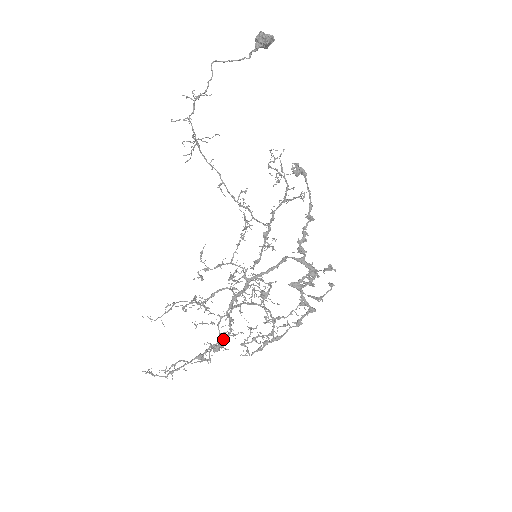
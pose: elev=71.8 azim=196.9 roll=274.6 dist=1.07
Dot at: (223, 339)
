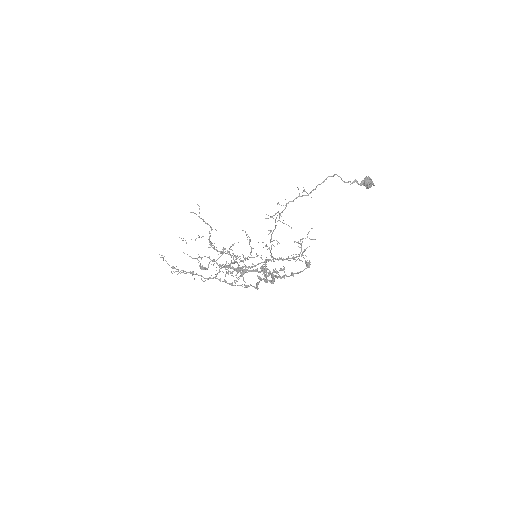
Dot at: occluded
